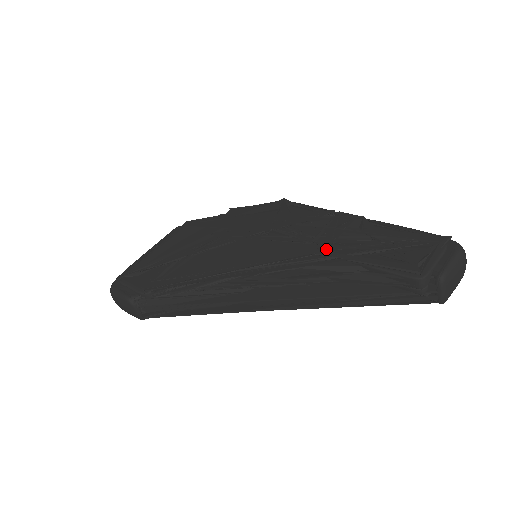
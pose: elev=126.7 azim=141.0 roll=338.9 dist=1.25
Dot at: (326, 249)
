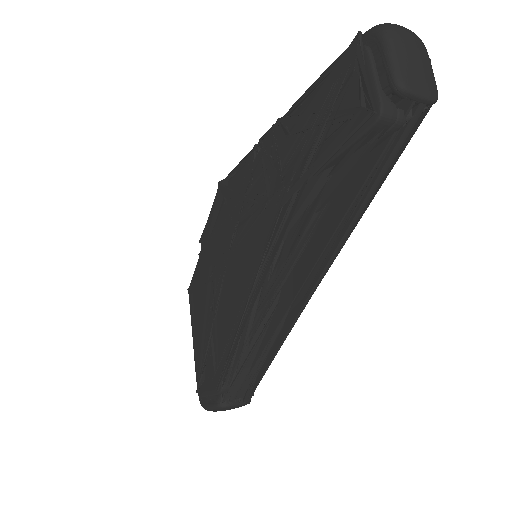
Dot at: (283, 192)
